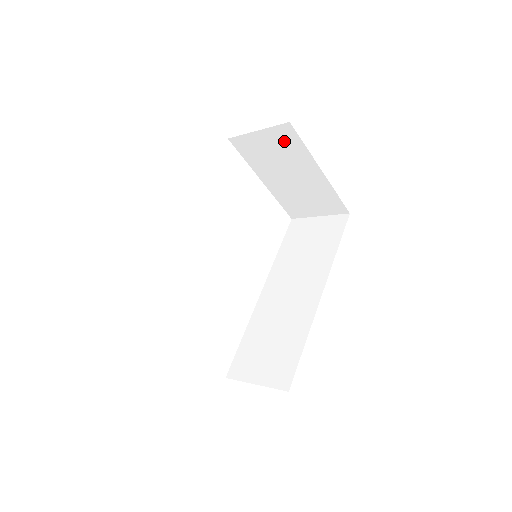
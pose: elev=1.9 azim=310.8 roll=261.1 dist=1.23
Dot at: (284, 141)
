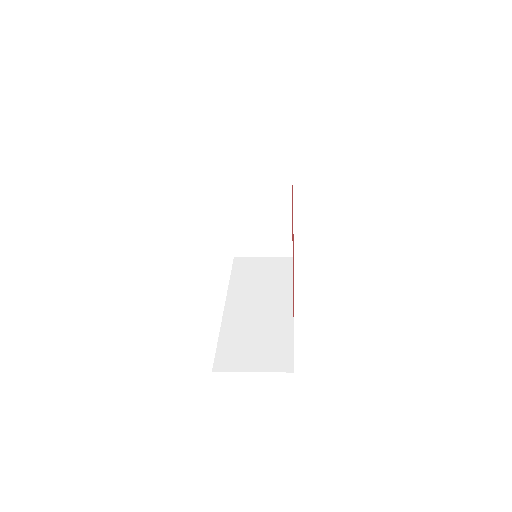
Dot at: (276, 177)
